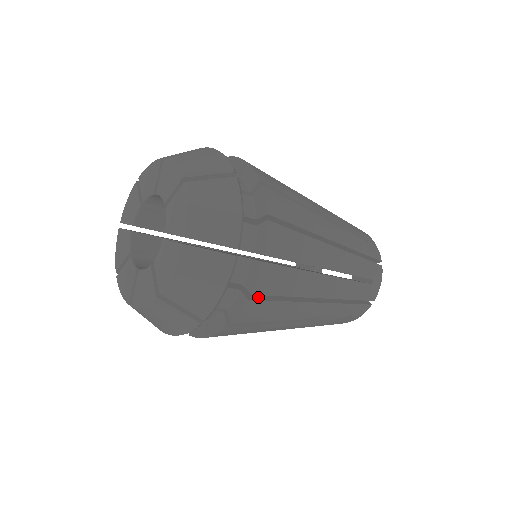
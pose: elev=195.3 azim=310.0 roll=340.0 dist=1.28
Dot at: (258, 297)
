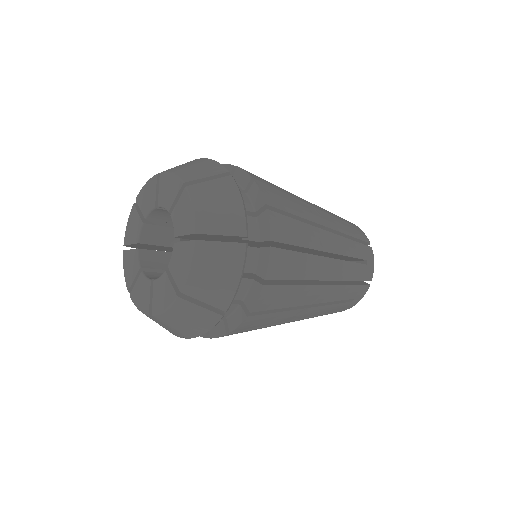
Dot at: (270, 283)
